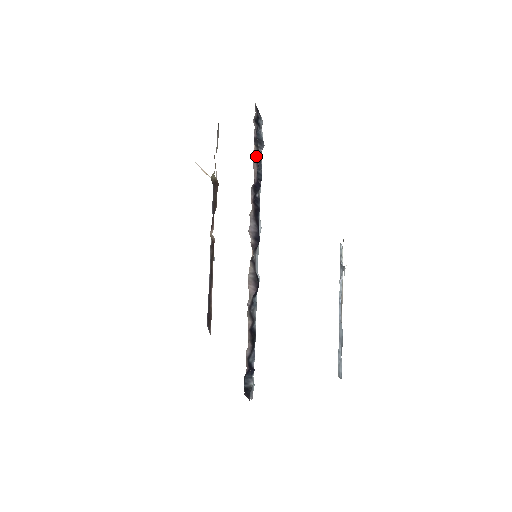
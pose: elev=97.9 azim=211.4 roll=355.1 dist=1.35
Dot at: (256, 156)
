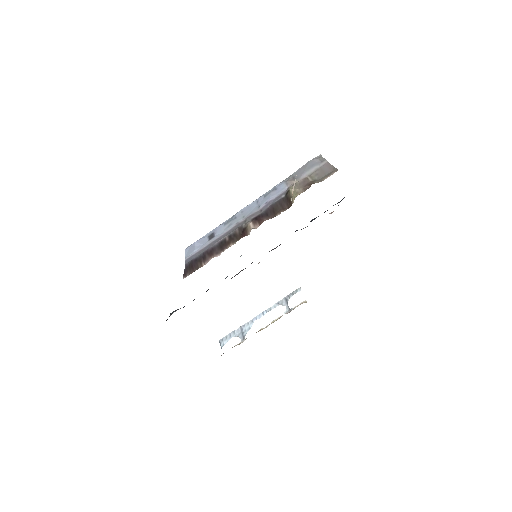
Dot at: (327, 210)
